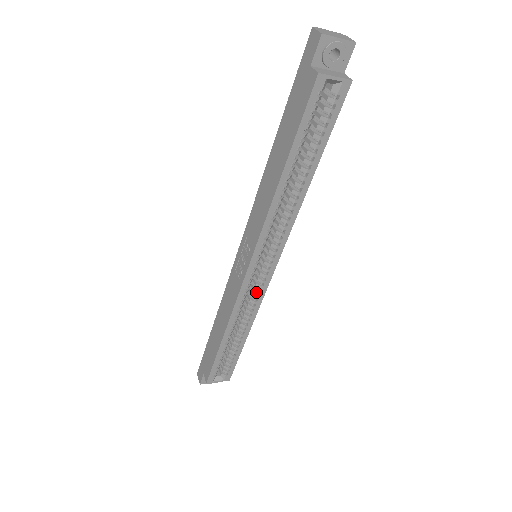
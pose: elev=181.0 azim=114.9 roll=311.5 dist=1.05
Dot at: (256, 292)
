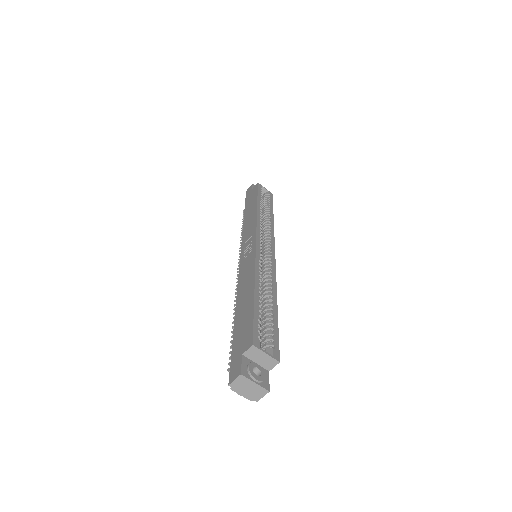
Dot at: (268, 264)
